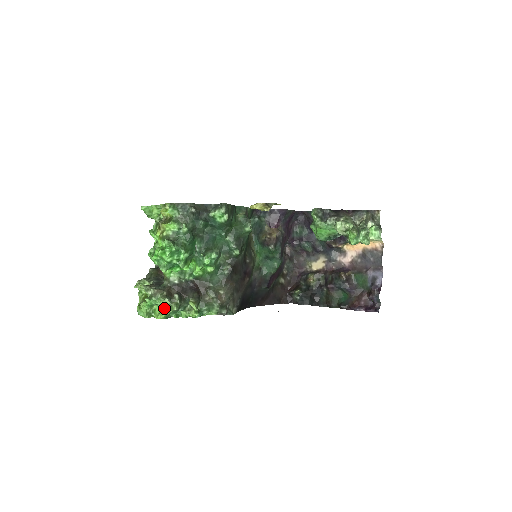
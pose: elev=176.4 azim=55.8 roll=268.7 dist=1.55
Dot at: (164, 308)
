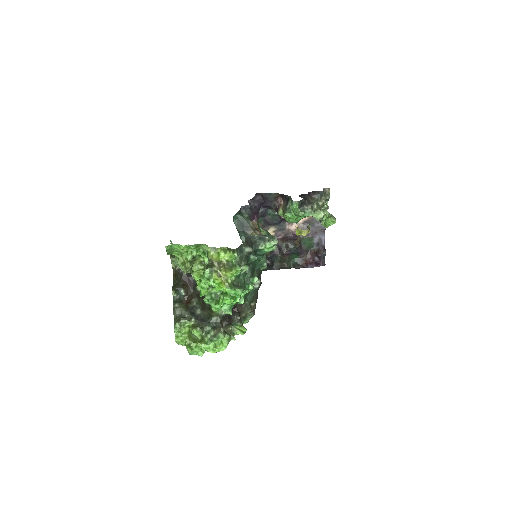
Dot at: (223, 342)
